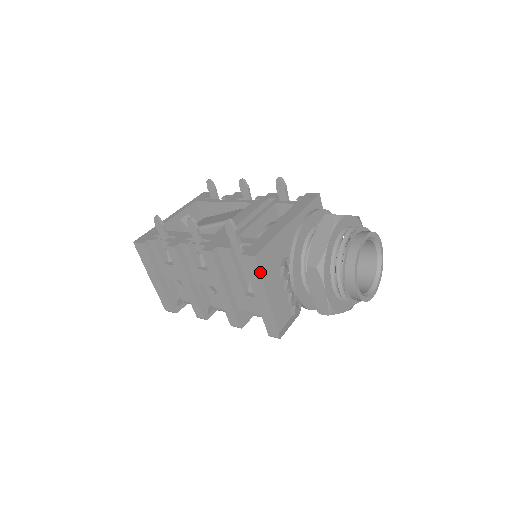
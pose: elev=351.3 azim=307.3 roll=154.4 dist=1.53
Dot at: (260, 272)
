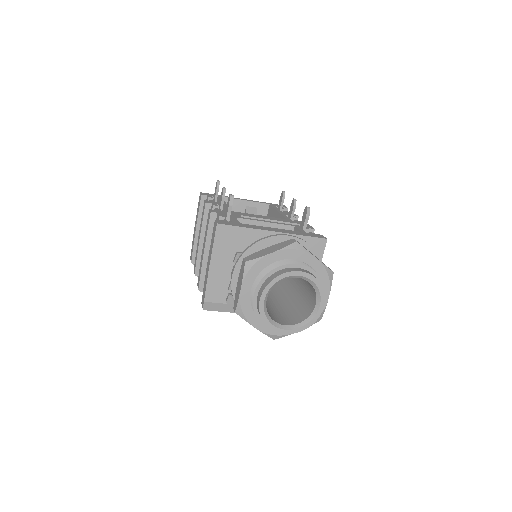
Dot at: (215, 239)
